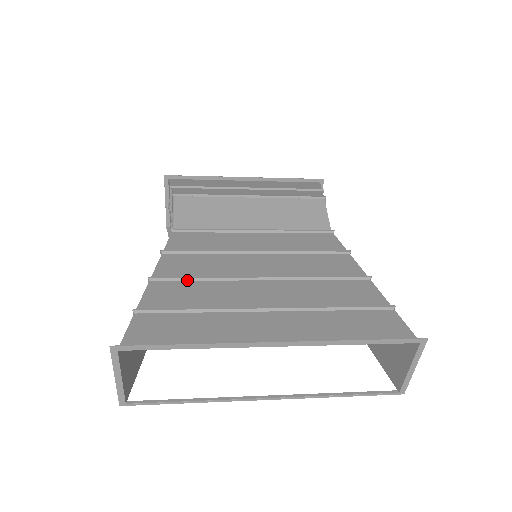
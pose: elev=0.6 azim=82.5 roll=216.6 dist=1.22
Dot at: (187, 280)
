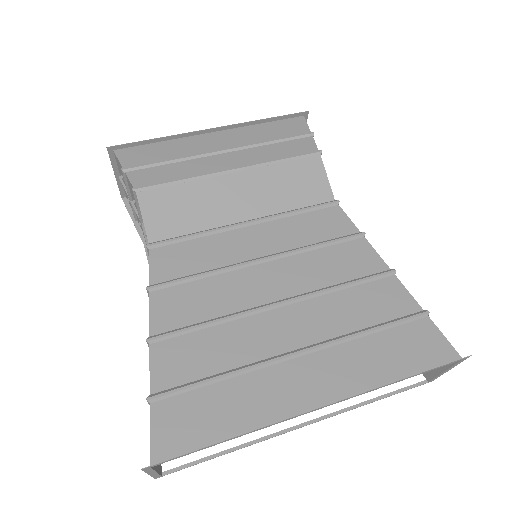
Dot at: (194, 331)
